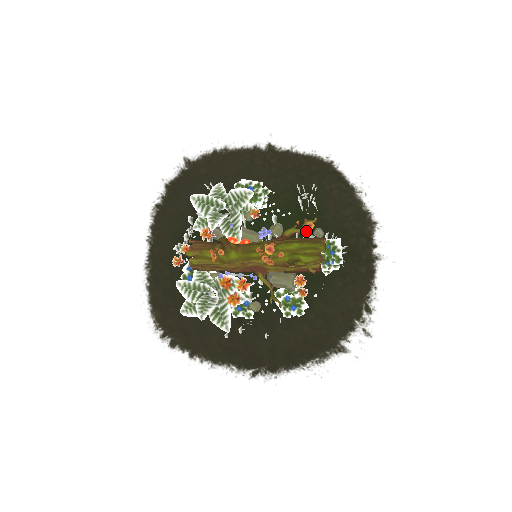
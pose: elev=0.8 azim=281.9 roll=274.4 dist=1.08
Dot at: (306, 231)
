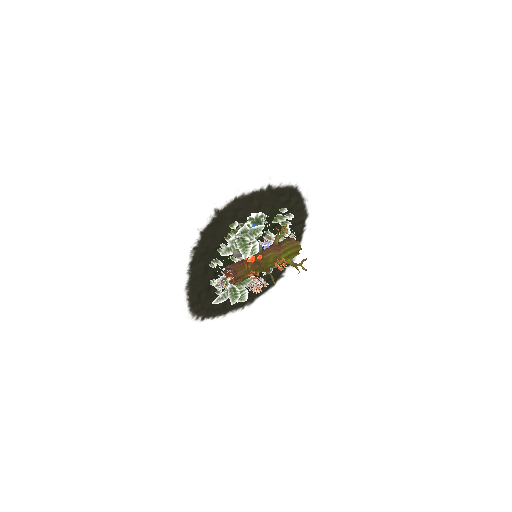
Dot at: (280, 232)
